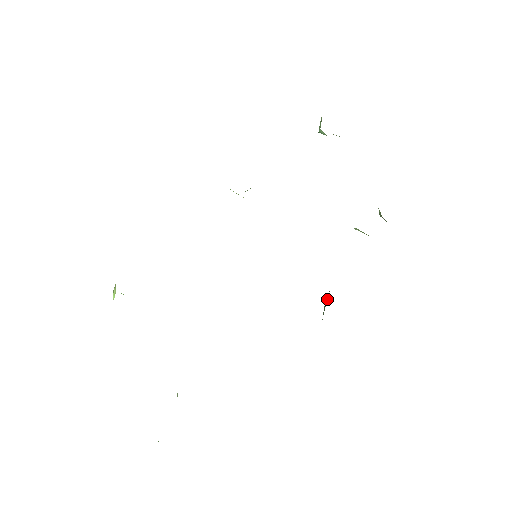
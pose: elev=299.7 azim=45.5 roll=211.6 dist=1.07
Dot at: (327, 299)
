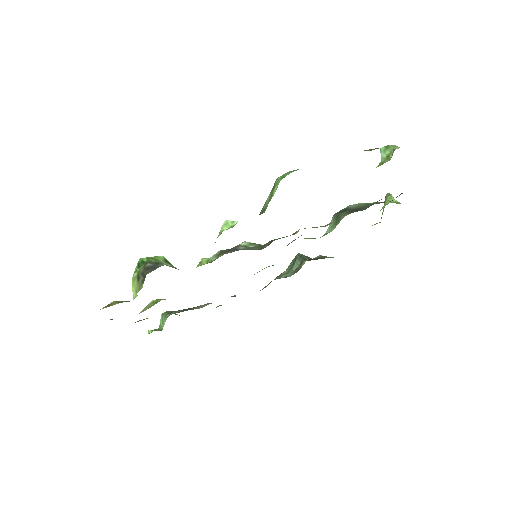
Dot at: (297, 267)
